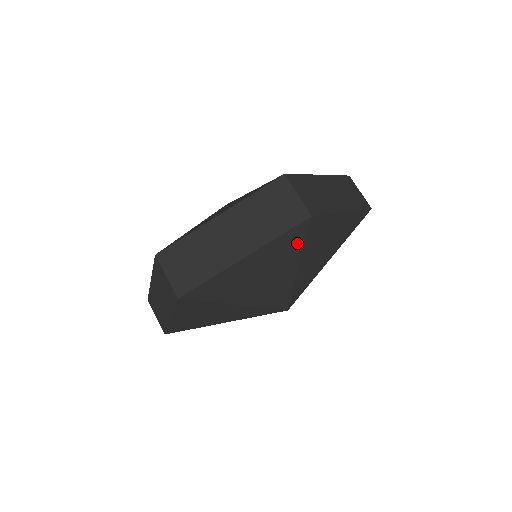
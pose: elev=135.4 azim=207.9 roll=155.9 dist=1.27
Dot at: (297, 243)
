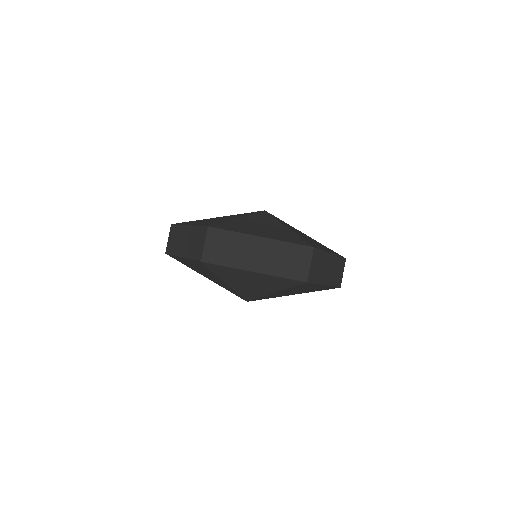
Dot at: (287, 285)
